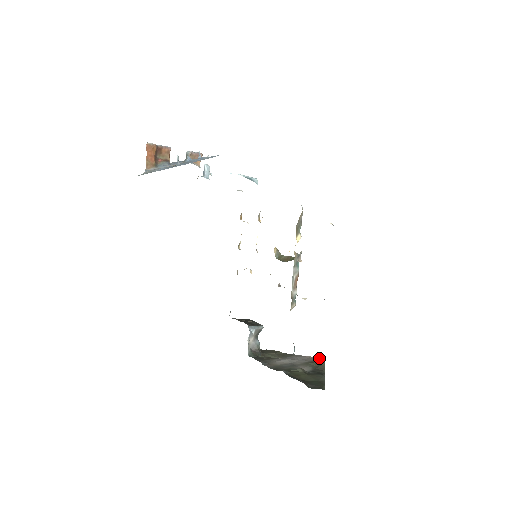
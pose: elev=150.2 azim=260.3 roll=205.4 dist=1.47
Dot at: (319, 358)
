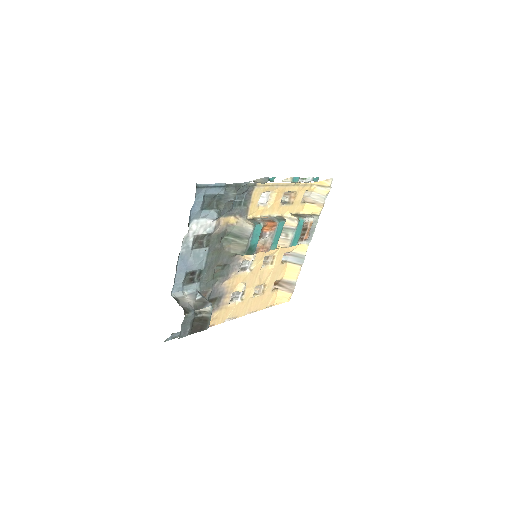
Dot at: occluded
